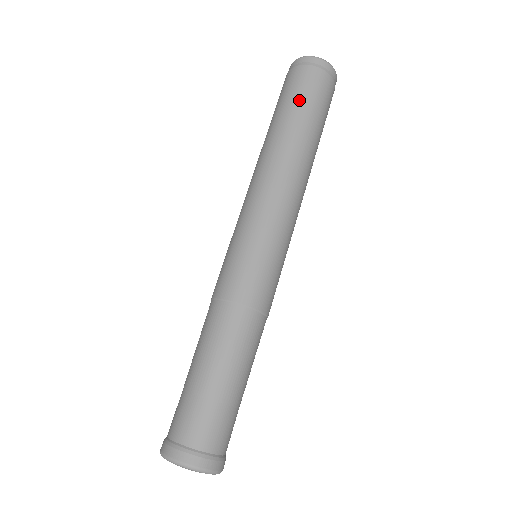
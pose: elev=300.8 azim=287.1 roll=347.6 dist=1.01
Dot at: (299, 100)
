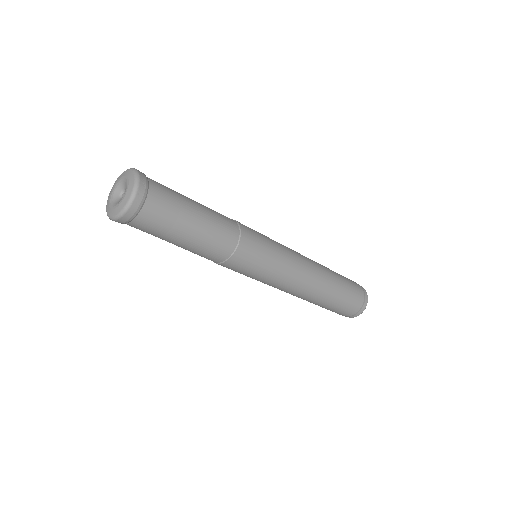
Dot at: (346, 280)
